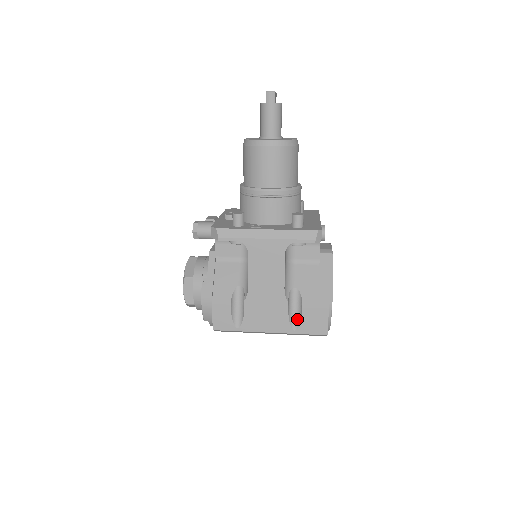
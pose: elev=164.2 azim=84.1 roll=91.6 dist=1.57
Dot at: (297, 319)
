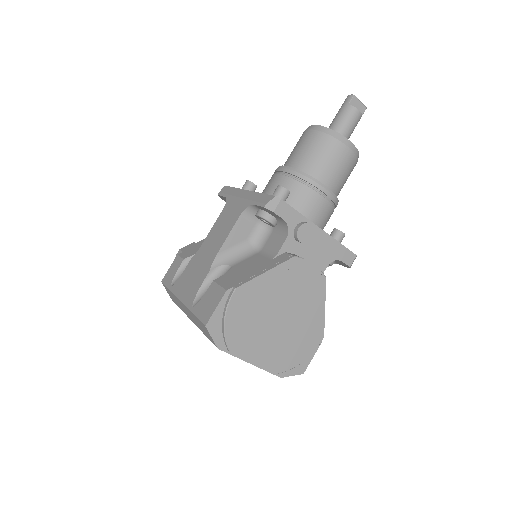
Dot at: occluded
